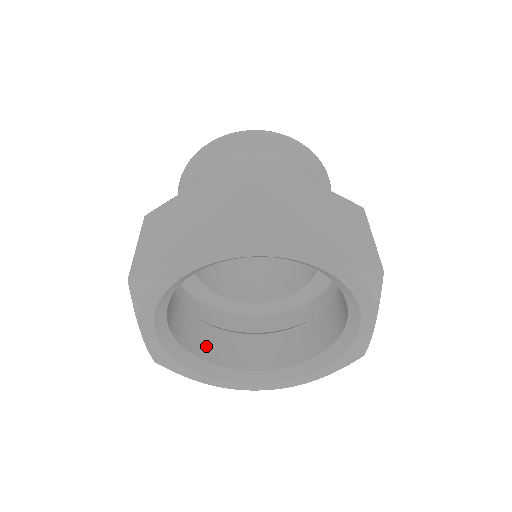
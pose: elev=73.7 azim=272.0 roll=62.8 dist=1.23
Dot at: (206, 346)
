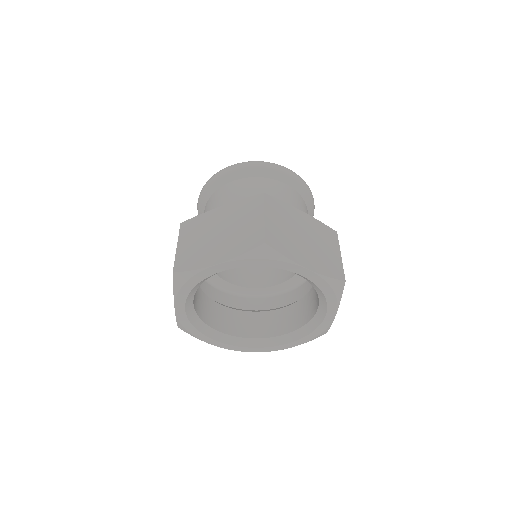
Dot at: (215, 318)
